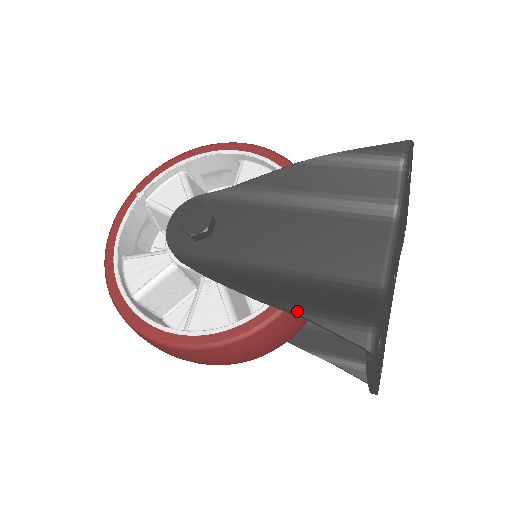
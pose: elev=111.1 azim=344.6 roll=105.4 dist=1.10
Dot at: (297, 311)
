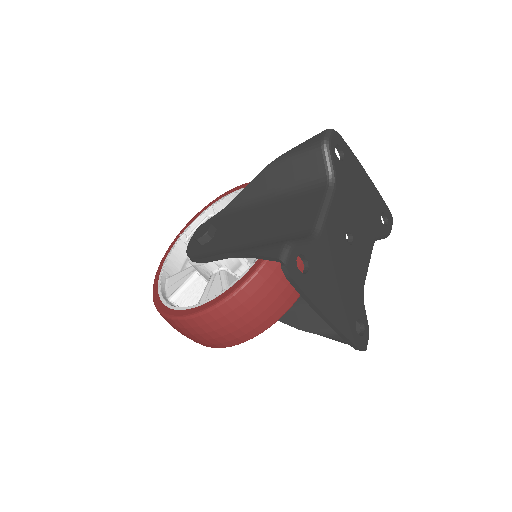
Dot at: (241, 252)
